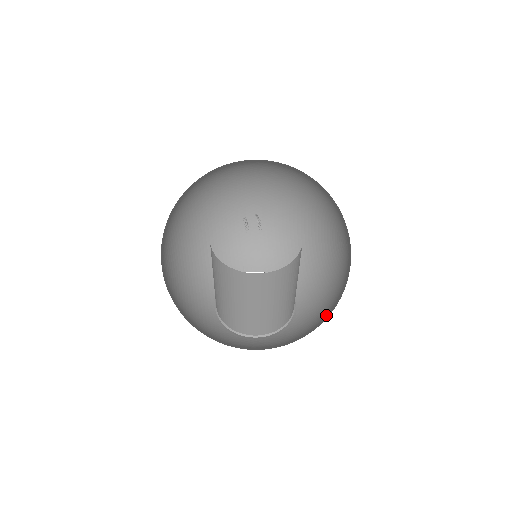
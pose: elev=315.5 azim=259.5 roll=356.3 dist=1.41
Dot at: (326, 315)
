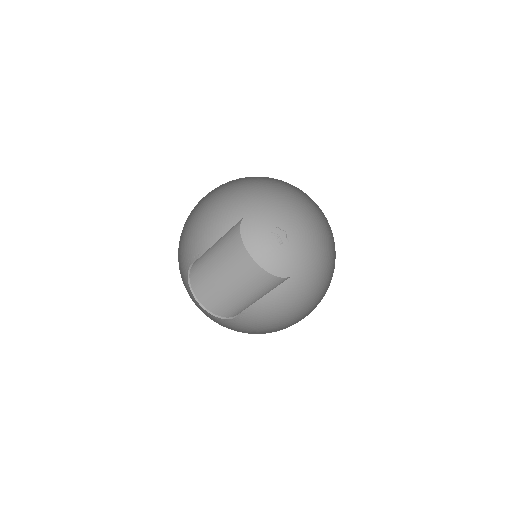
Dot at: (286, 290)
